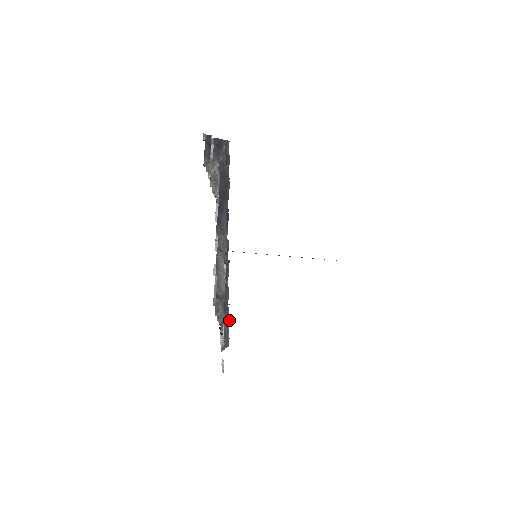
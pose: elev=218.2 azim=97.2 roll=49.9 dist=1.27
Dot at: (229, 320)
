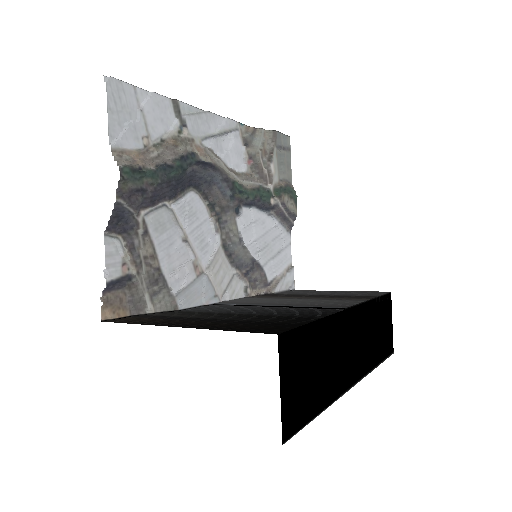
Dot at: (285, 192)
